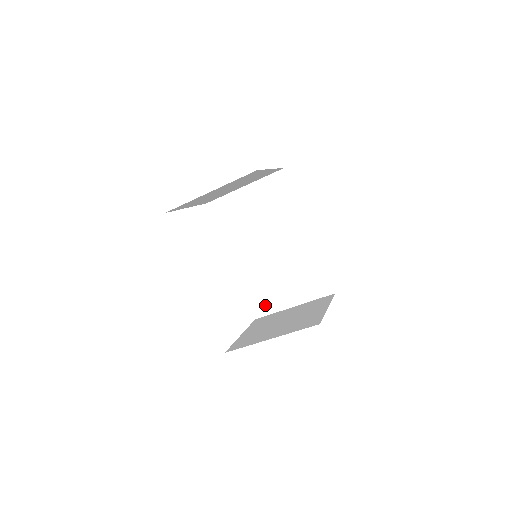
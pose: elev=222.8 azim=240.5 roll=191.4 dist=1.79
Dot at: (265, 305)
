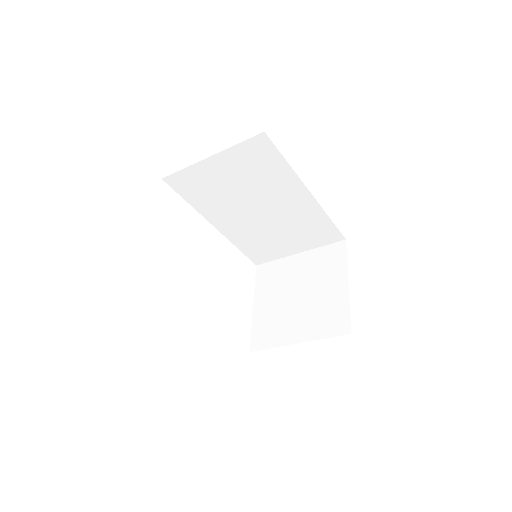
Dot at: (265, 255)
